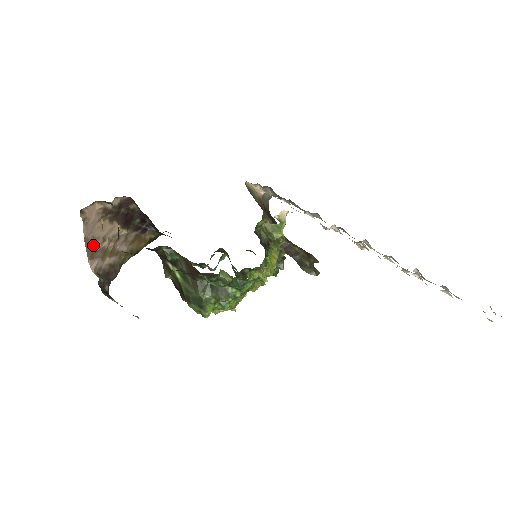
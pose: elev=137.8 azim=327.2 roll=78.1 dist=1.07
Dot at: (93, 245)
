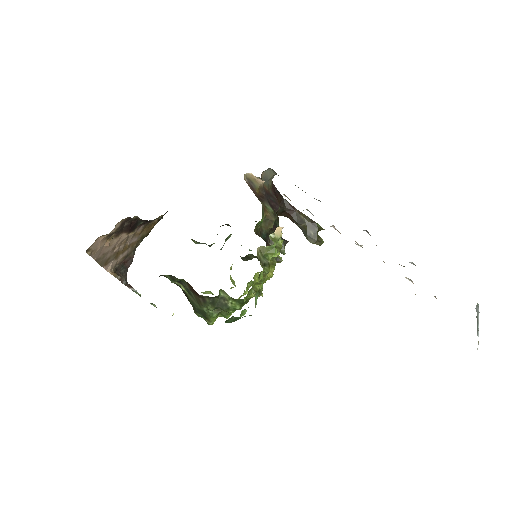
Dot at: (105, 257)
